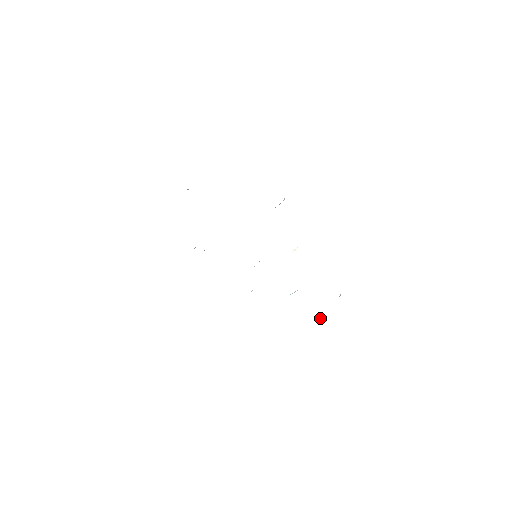
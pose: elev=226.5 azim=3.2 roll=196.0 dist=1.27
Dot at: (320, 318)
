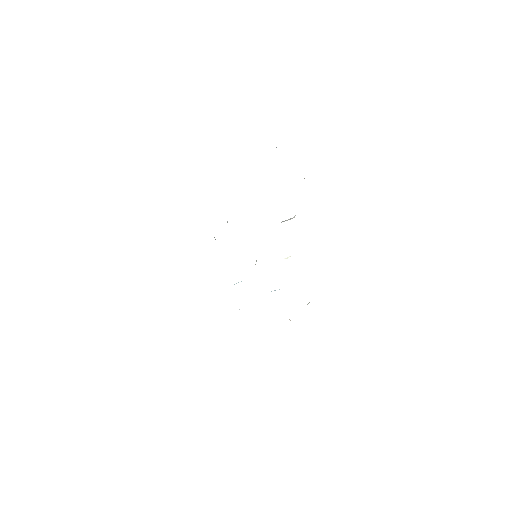
Dot at: occluded
